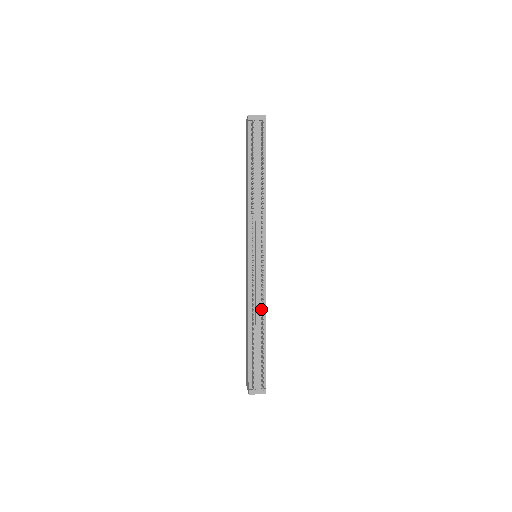
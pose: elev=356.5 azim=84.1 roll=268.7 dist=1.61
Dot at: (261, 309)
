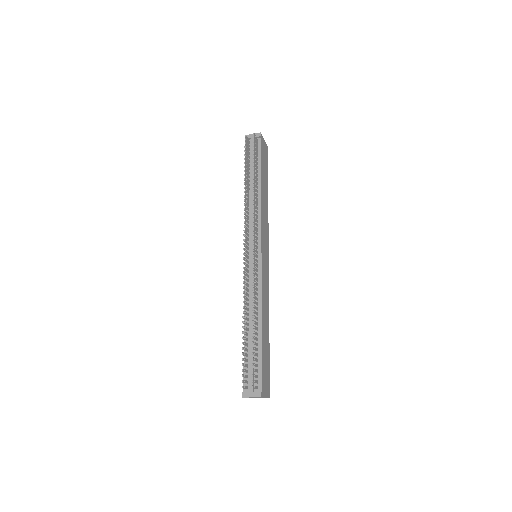
Dot at: (256, 304)
